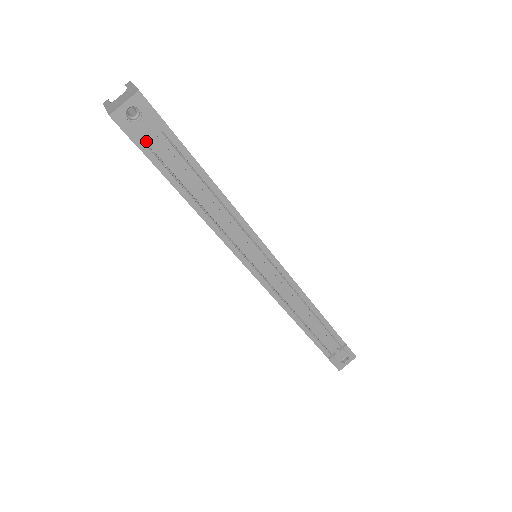
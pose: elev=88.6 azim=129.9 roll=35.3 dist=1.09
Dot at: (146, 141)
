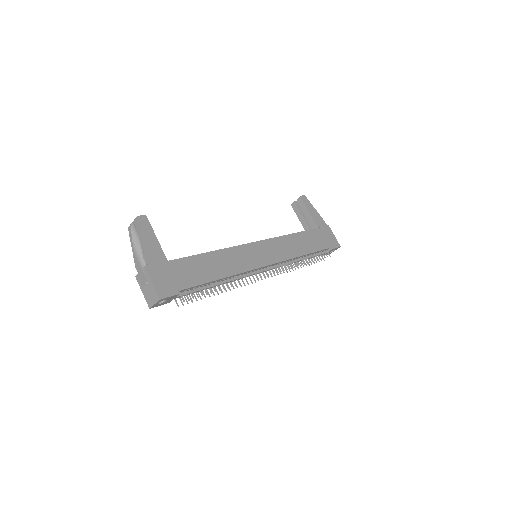
Dot at: occluded
